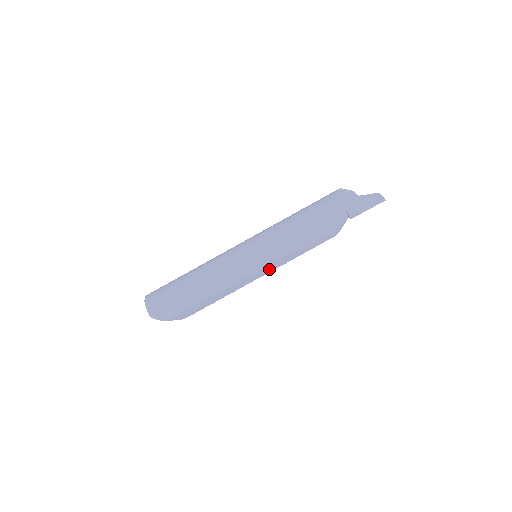
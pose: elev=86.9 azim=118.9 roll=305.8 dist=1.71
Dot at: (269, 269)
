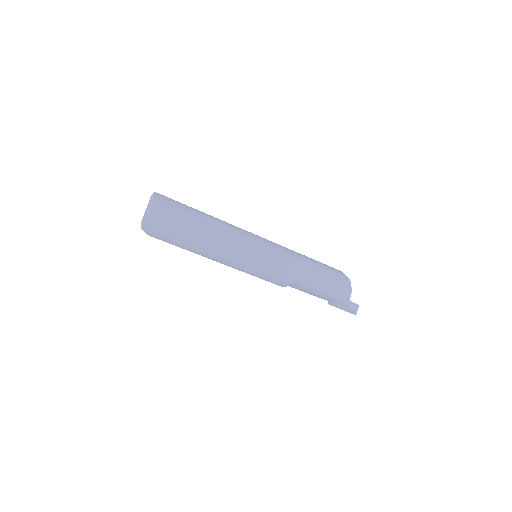
Dot at: occluded
